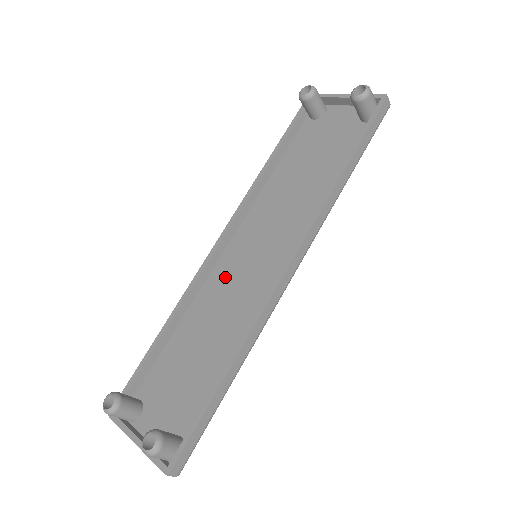
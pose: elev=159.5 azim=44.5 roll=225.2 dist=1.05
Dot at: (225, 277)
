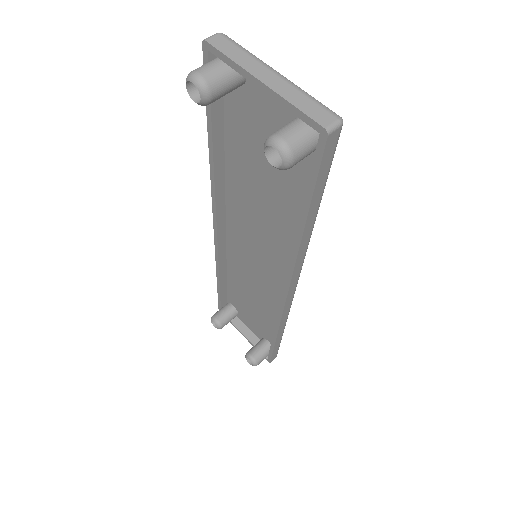
Dot at: (240, 256)
